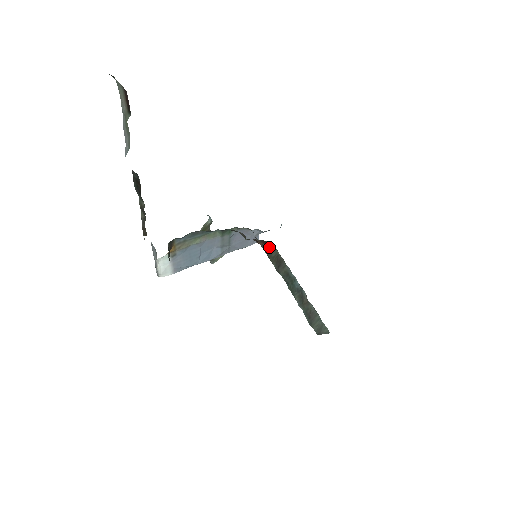
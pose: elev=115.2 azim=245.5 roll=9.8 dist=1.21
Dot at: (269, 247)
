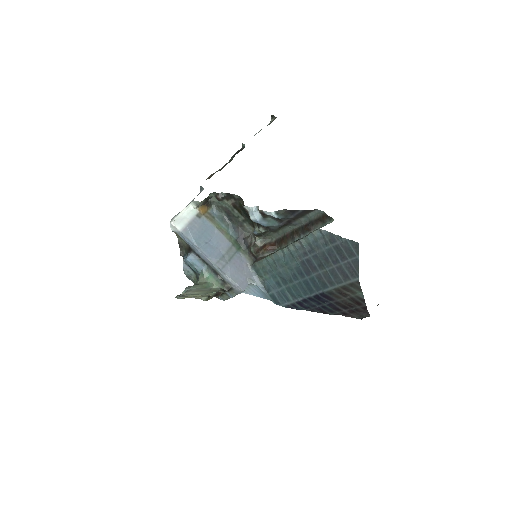
Dot at: occluded
